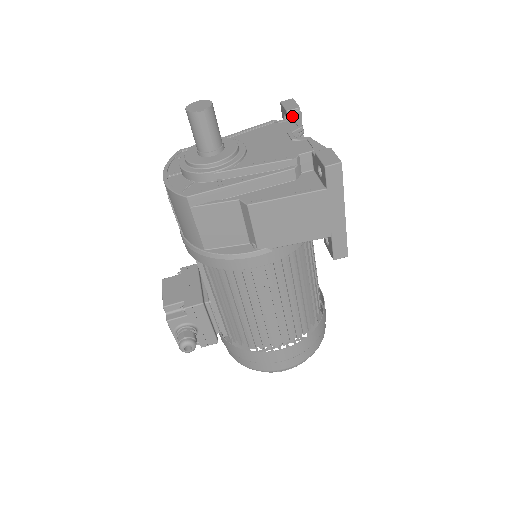
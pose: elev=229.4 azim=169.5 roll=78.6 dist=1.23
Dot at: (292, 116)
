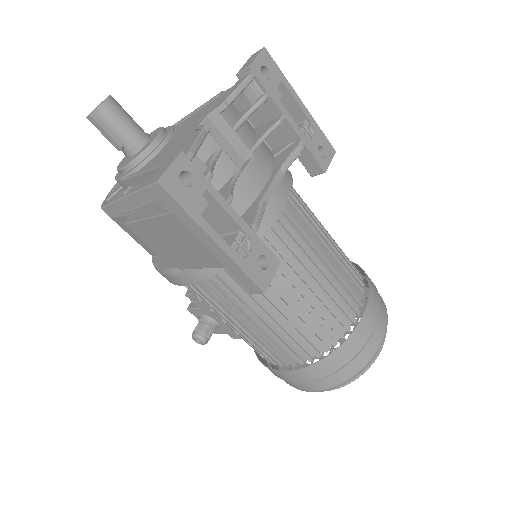
Dot at: (237, 83)
